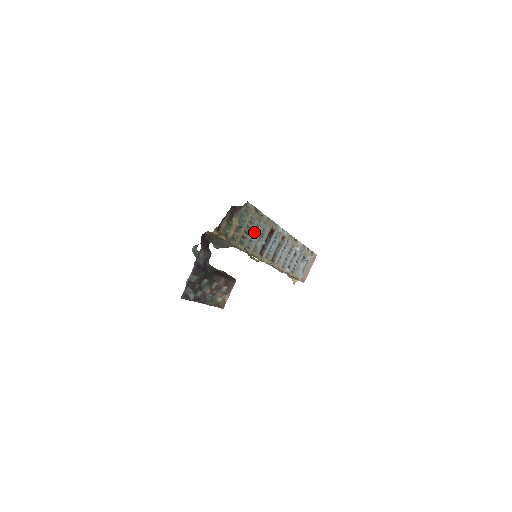
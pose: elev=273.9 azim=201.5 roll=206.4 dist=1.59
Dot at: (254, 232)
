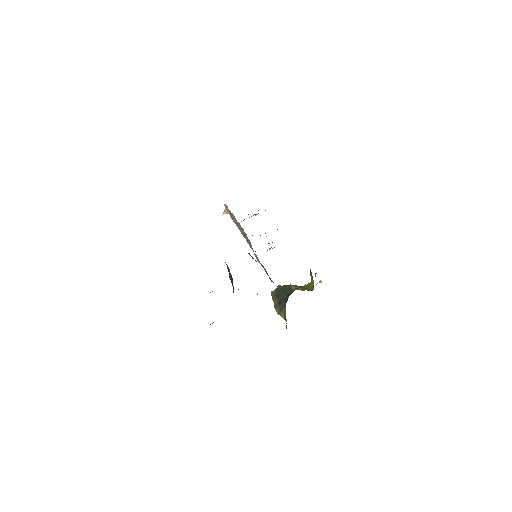
Dot at: occluded
